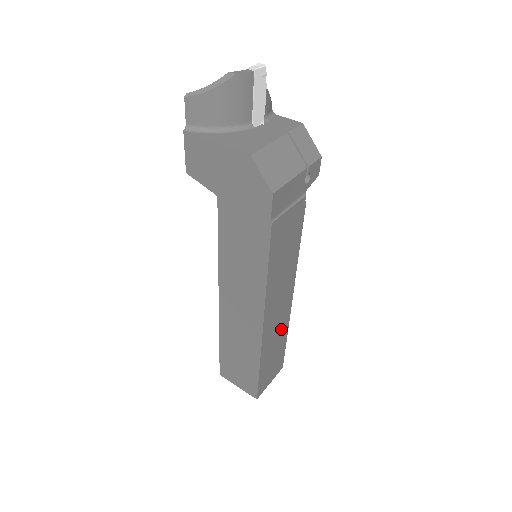
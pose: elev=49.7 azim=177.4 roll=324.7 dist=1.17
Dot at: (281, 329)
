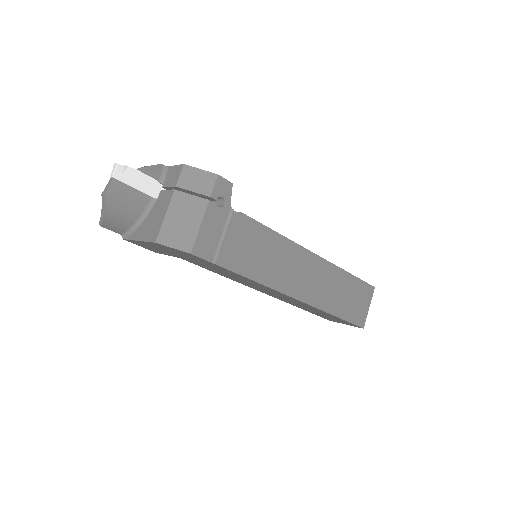
Dot at: (332, 279)
